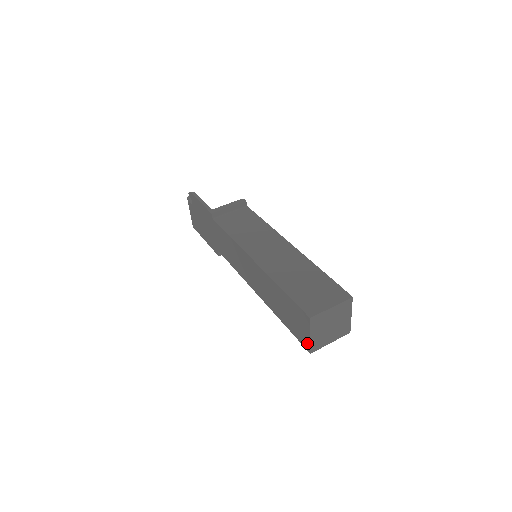
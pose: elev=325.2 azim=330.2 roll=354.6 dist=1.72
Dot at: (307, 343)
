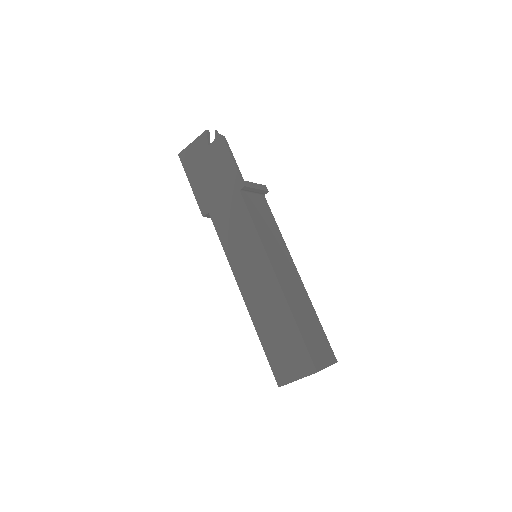
Dot at: (285, 379)
